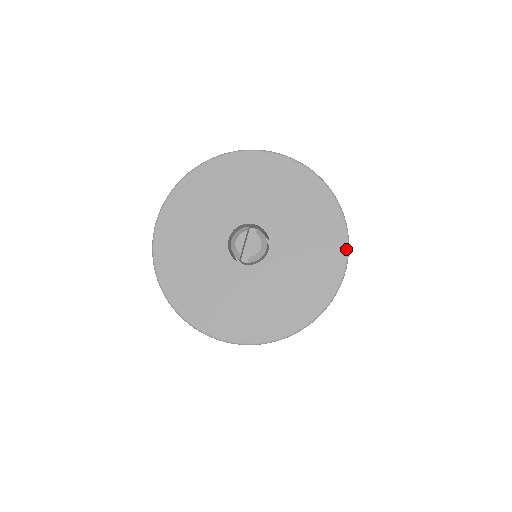
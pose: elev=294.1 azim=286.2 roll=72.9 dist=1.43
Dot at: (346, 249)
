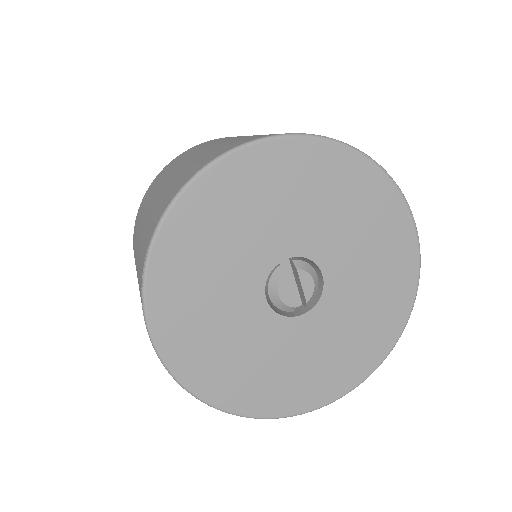
Dot at: (409, 212)
